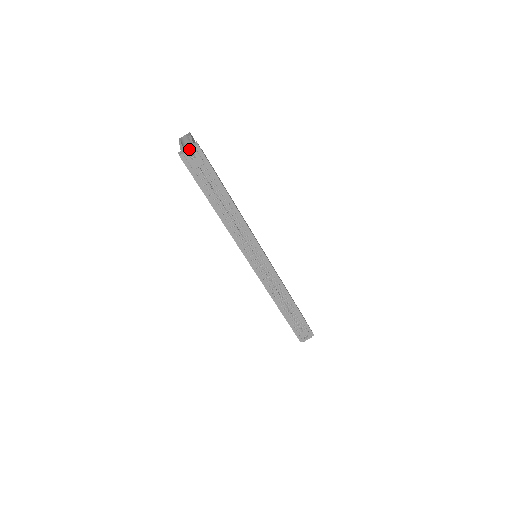
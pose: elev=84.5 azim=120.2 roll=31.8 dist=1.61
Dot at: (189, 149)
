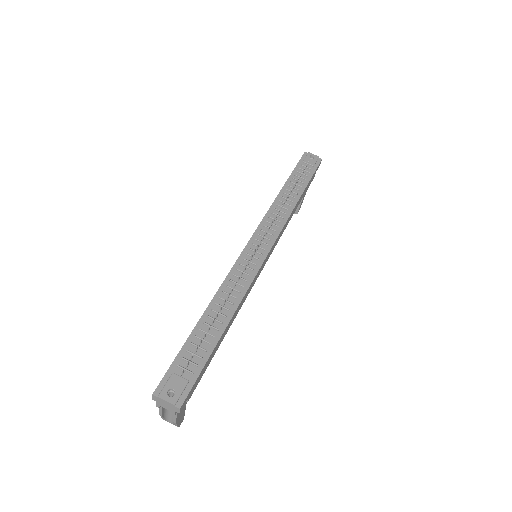
Dot at: (314, 156)
